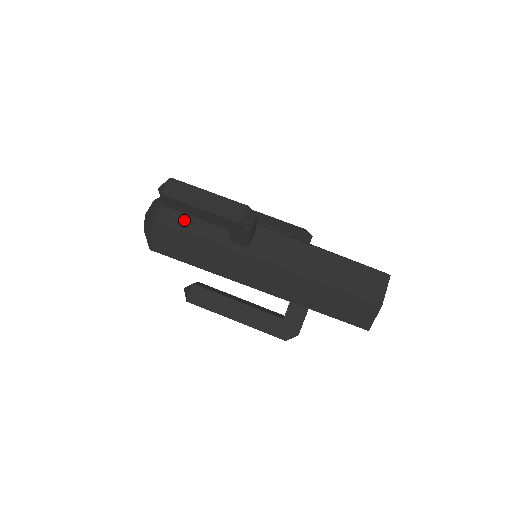
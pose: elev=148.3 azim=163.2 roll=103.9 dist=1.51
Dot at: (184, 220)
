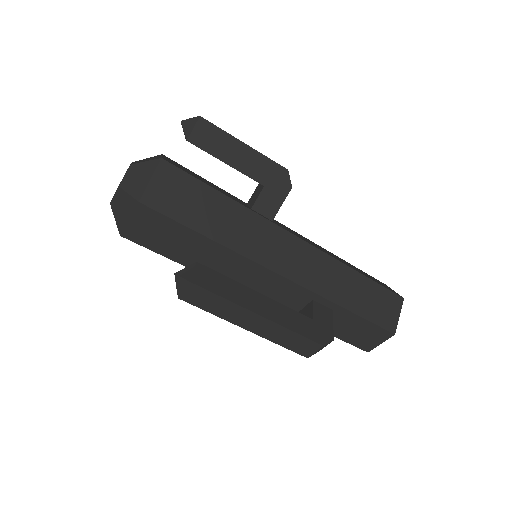
Dot at: (195, 176)
